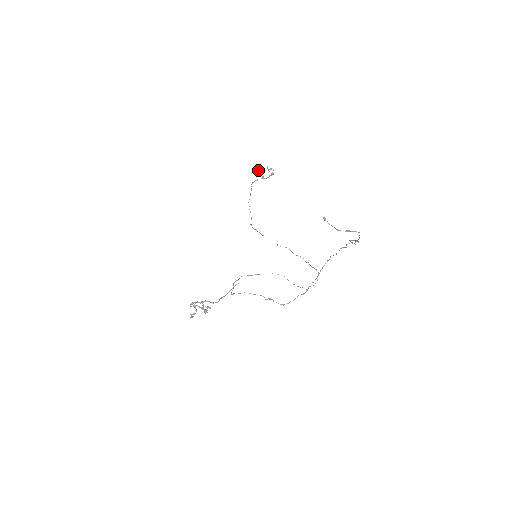
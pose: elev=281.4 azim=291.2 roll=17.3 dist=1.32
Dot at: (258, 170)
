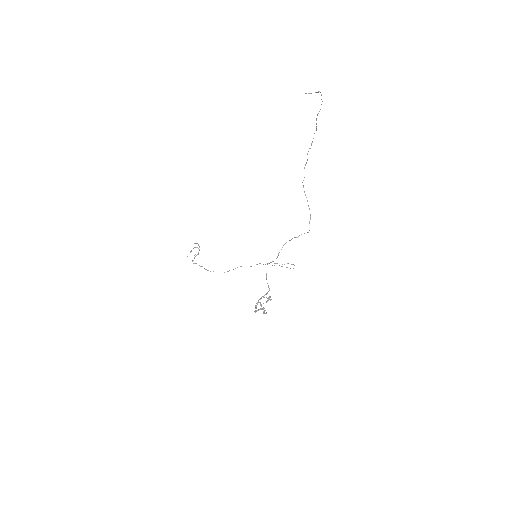
Dot at: occluded
